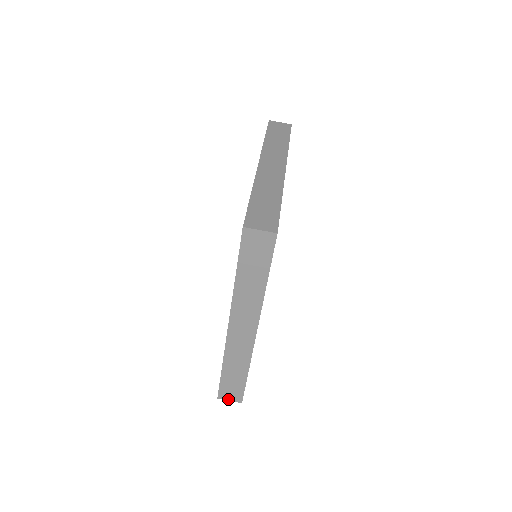
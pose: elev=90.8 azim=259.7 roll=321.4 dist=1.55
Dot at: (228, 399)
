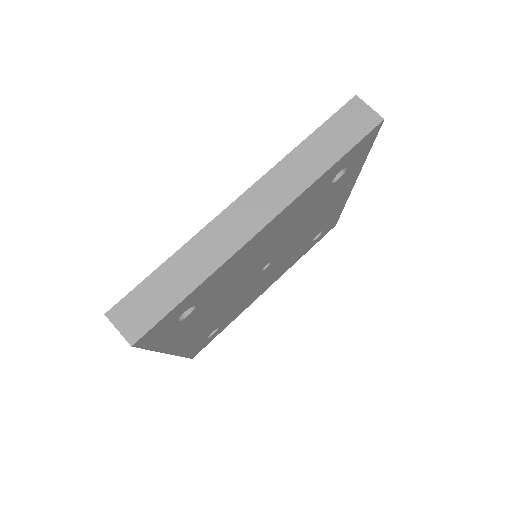
Dot at: (119, 325)
